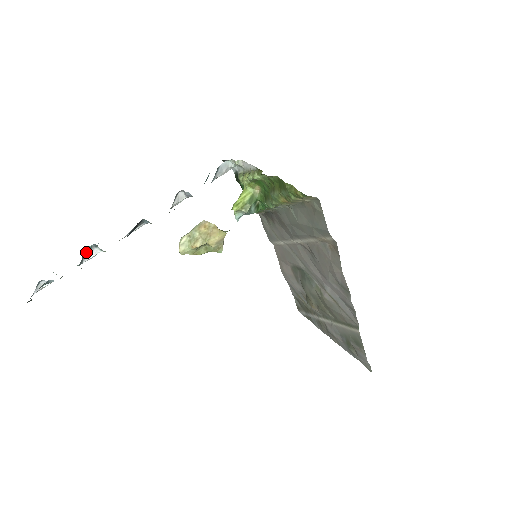
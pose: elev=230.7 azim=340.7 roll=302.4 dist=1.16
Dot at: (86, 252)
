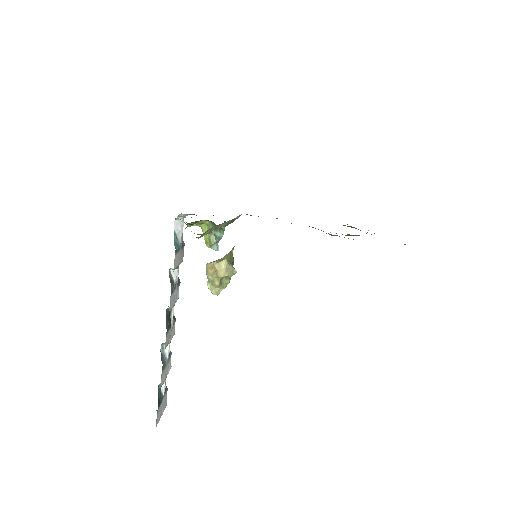
Dot at: (163, 351)
